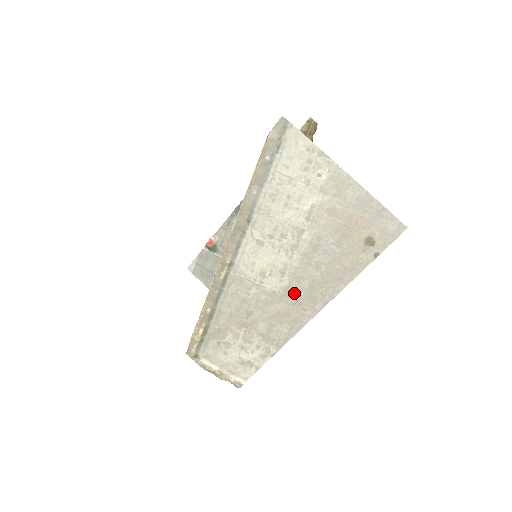
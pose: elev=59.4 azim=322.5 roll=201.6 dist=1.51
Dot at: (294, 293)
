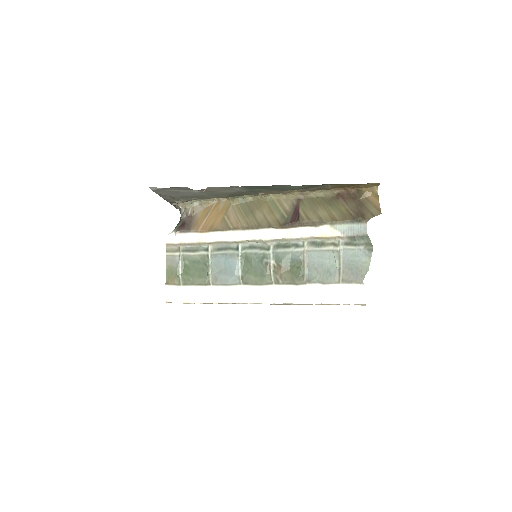
Dot at: occluded
